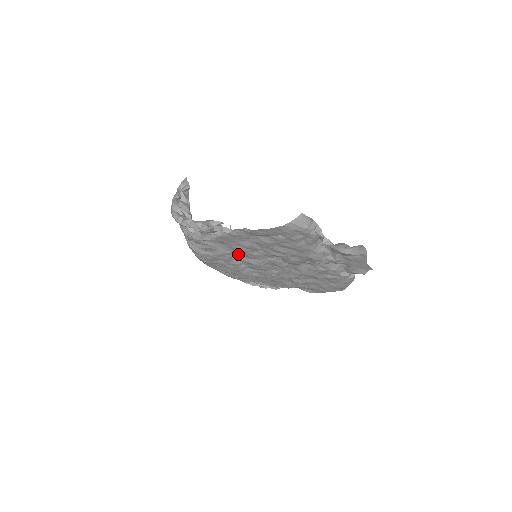
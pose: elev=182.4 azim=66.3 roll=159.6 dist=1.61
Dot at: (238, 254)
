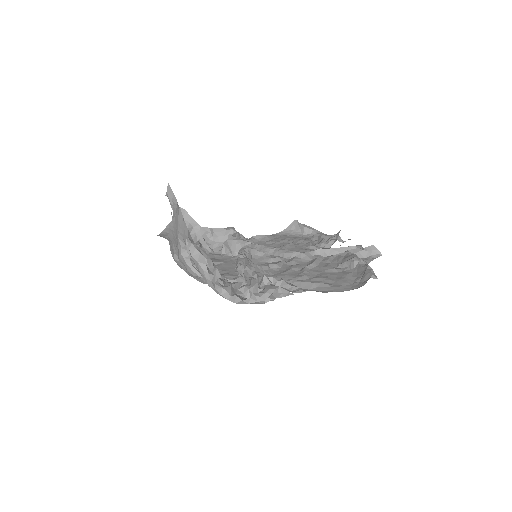
Dot at: occluded
